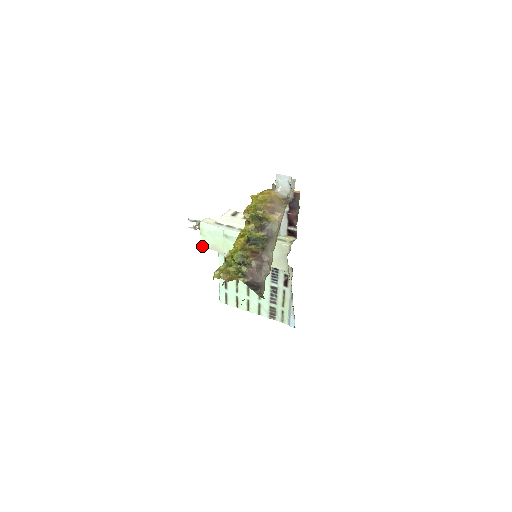
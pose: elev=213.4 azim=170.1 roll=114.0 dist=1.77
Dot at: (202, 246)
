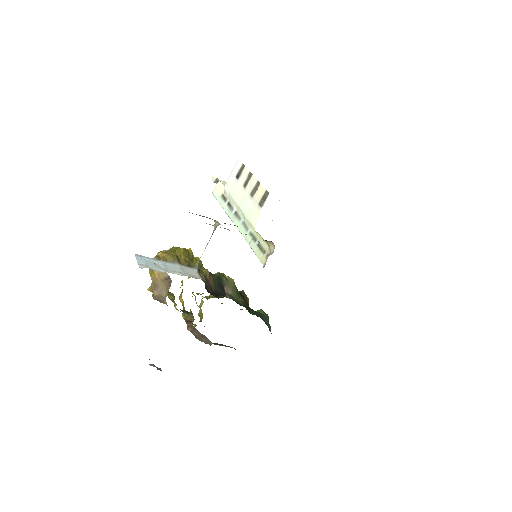
Dot at: occluded
